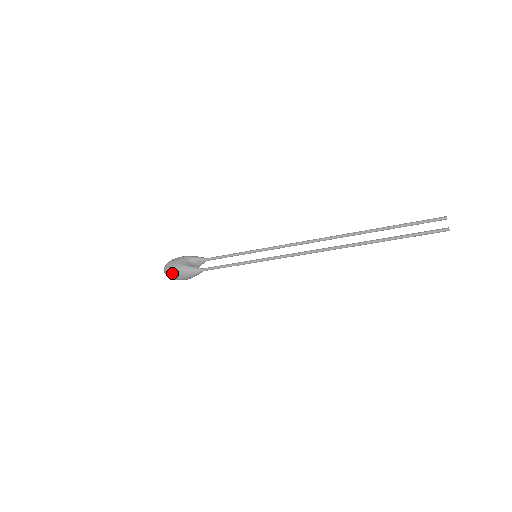
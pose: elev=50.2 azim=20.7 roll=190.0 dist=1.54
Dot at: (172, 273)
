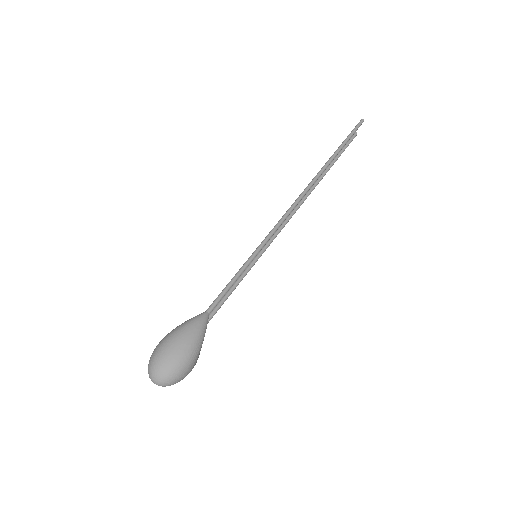
Dot at: (165, 350)
